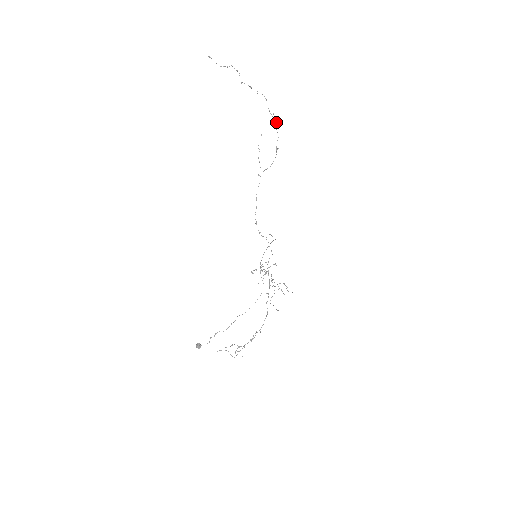
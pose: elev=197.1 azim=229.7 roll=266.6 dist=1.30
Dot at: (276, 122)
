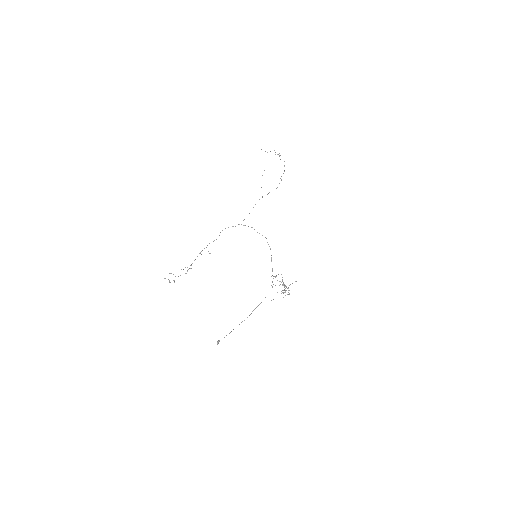
Dot at: occluded
